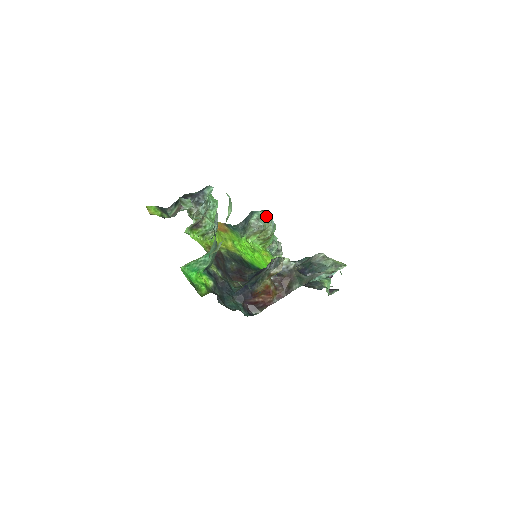
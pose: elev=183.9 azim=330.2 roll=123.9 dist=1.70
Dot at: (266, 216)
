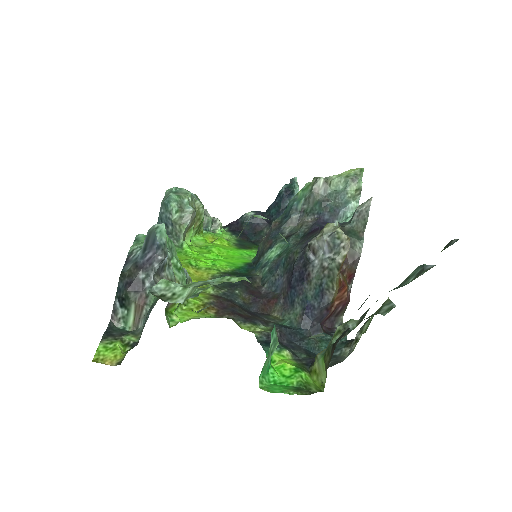
Dot at: (183, 194)
